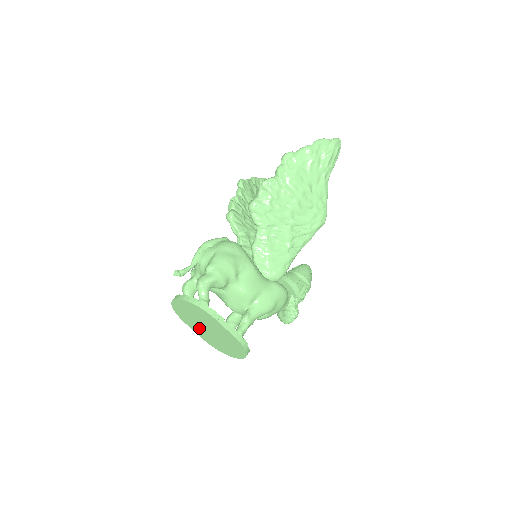
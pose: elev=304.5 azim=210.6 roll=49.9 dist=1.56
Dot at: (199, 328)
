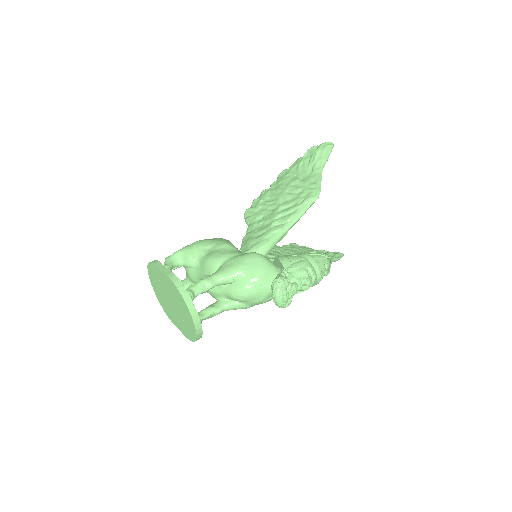
Dot at: (174, 314)
